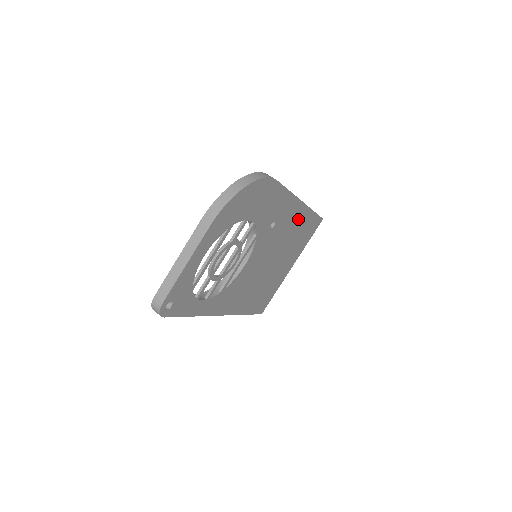
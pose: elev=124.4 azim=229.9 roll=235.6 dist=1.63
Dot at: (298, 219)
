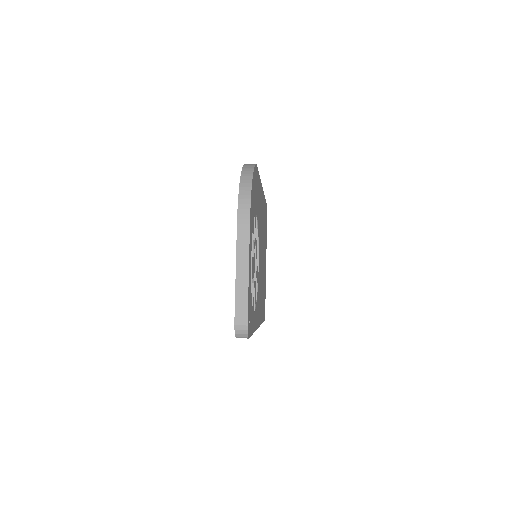
Dot at: (263, 209)
